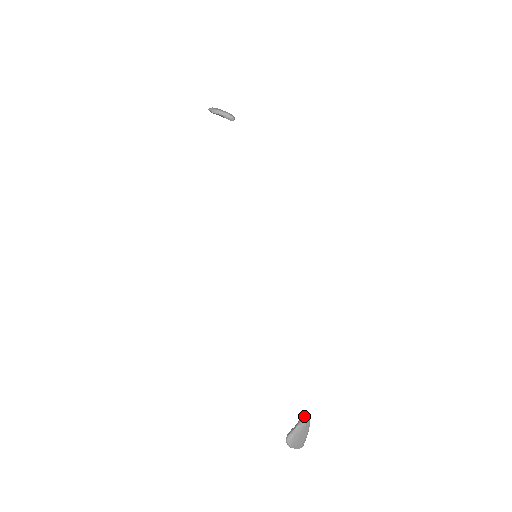
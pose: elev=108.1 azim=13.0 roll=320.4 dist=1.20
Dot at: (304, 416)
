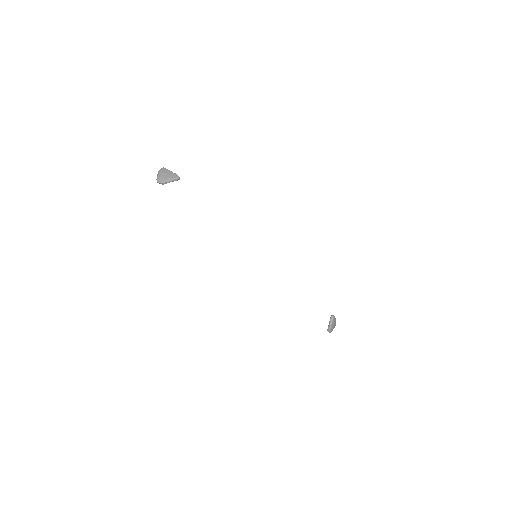
Dot at: (331, 318)
